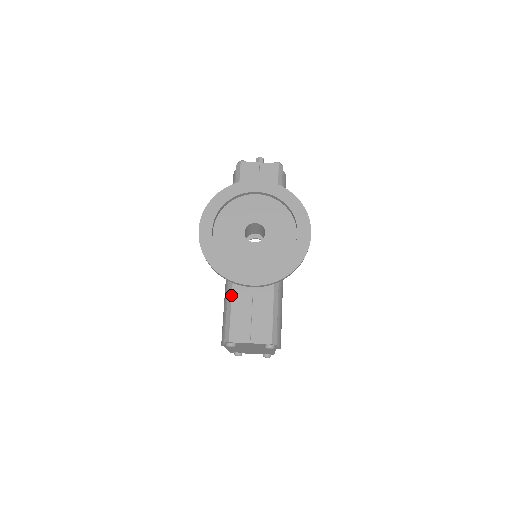
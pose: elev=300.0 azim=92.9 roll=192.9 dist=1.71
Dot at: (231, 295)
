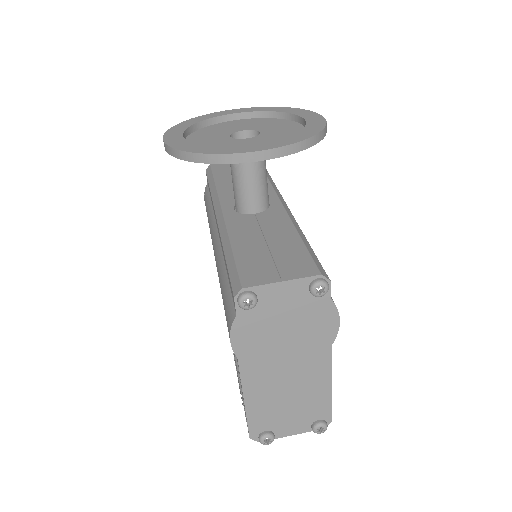
Dot at: (229, 245)
